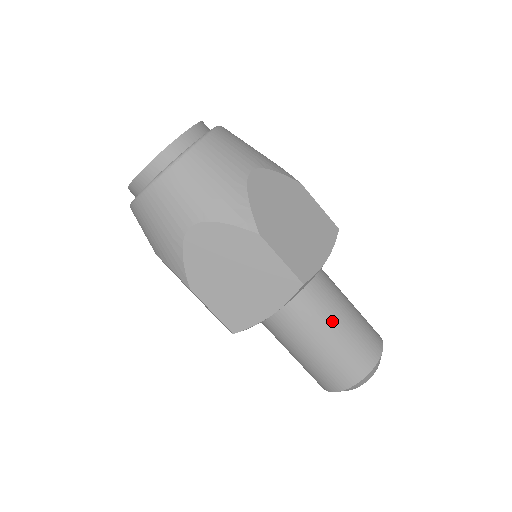
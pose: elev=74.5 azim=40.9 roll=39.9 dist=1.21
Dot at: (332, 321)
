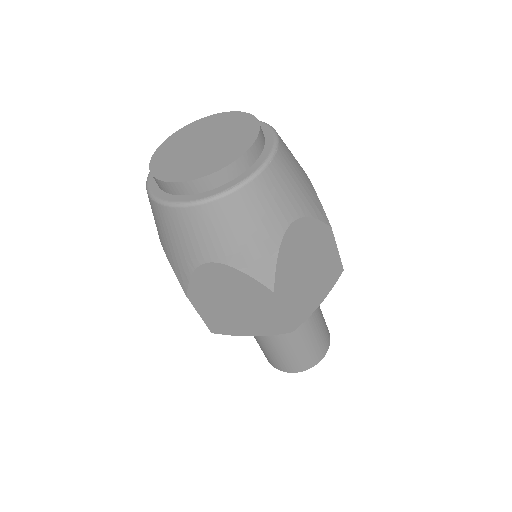
Dot at: occluded
